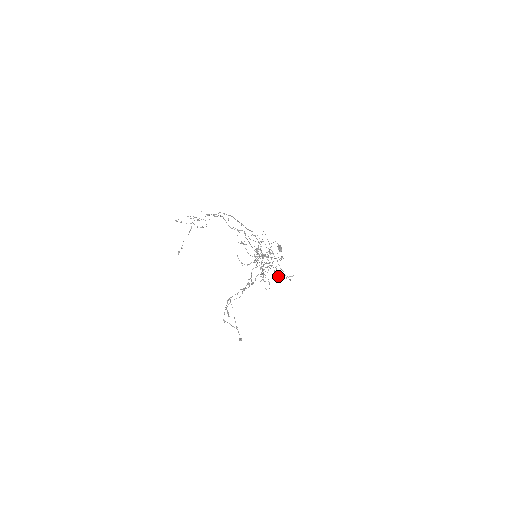
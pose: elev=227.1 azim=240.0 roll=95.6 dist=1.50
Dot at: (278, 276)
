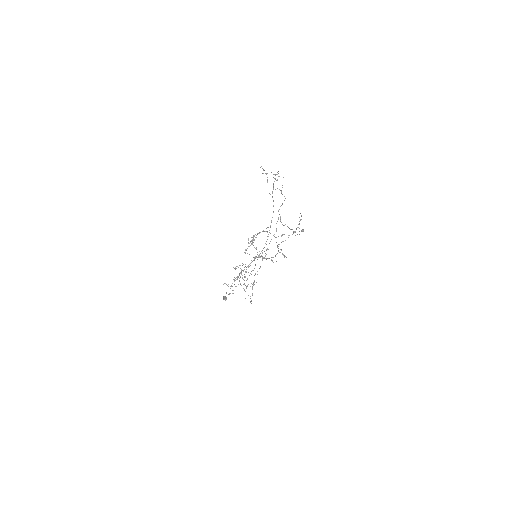
Dot at: occluded
